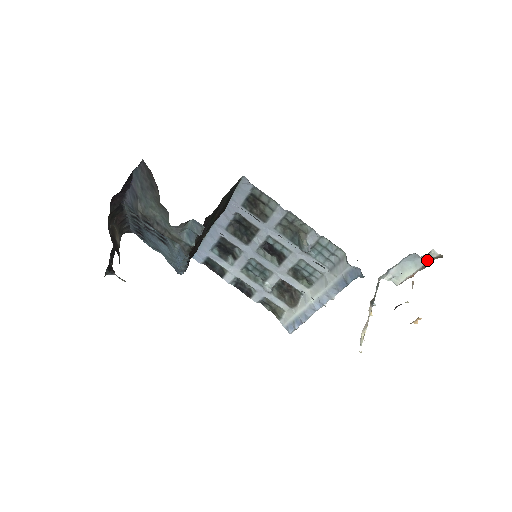
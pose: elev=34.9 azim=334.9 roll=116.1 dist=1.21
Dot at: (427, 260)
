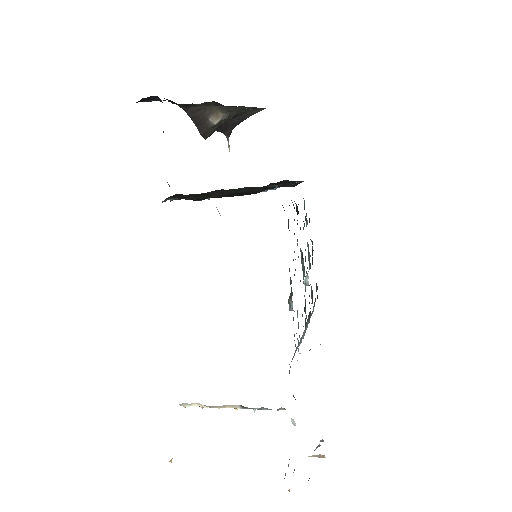
Dot at: occluded
